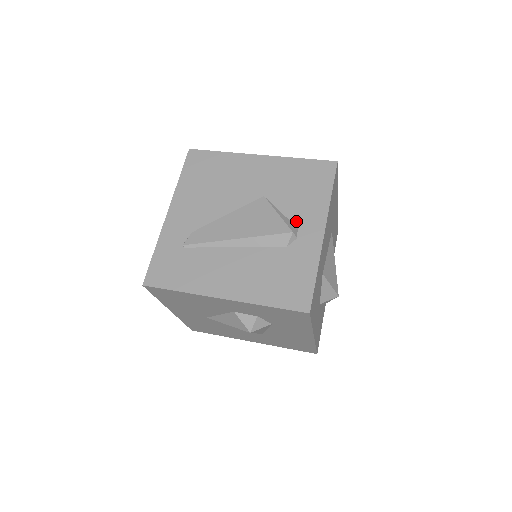
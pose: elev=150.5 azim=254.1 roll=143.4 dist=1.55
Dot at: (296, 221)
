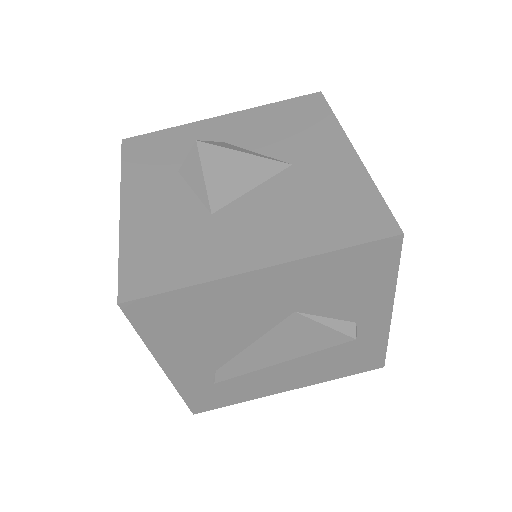
Dot at: (352, 318)
